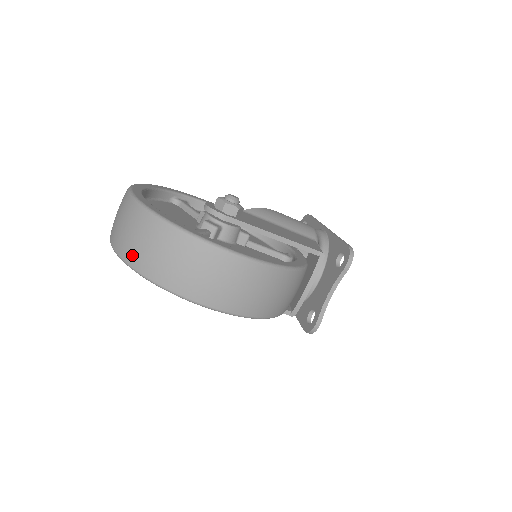
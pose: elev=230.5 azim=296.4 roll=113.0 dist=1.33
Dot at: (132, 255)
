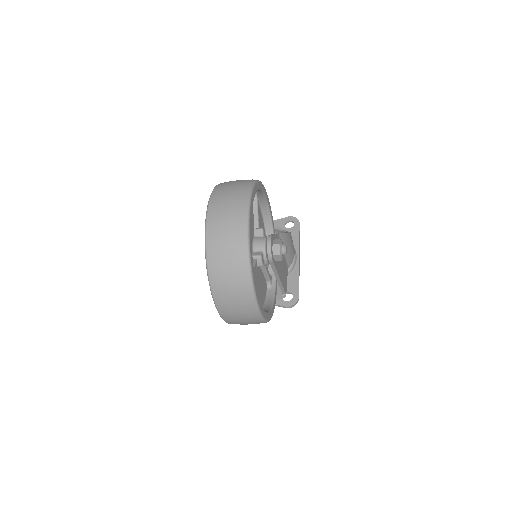
Dot at: (215, 265)
